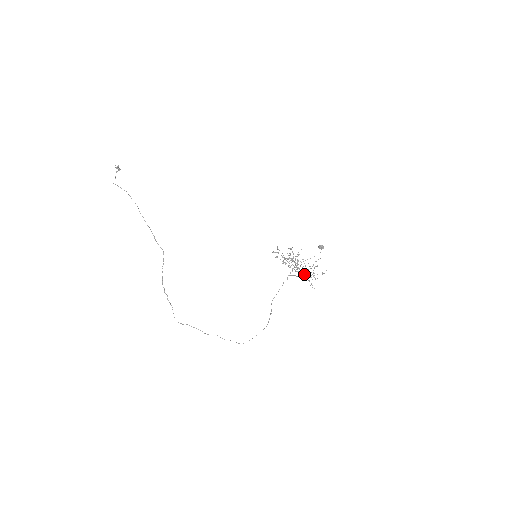
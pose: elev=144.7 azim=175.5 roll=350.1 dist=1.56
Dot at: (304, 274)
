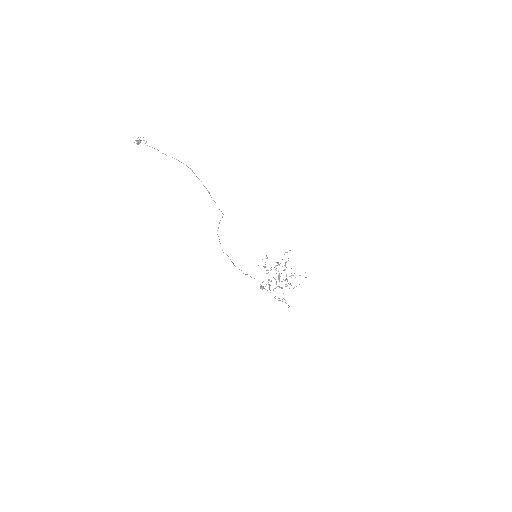
Dot at: occluded
